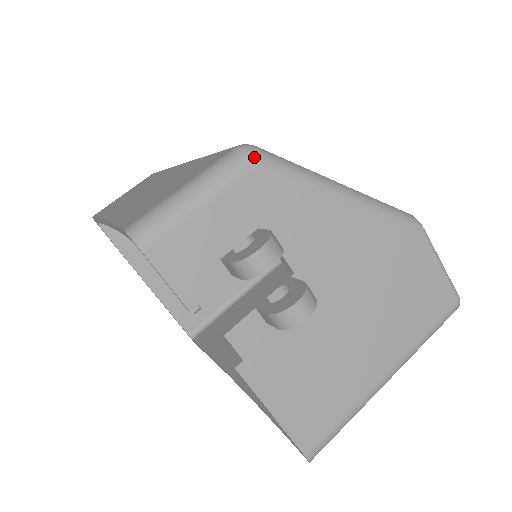
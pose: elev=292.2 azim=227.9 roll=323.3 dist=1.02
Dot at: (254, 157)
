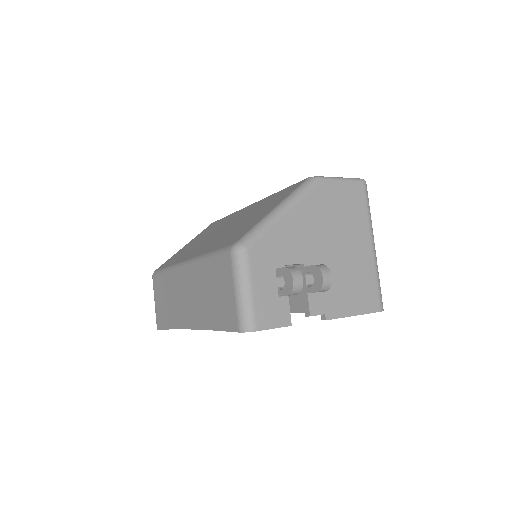
Dot at: (244, 249)
